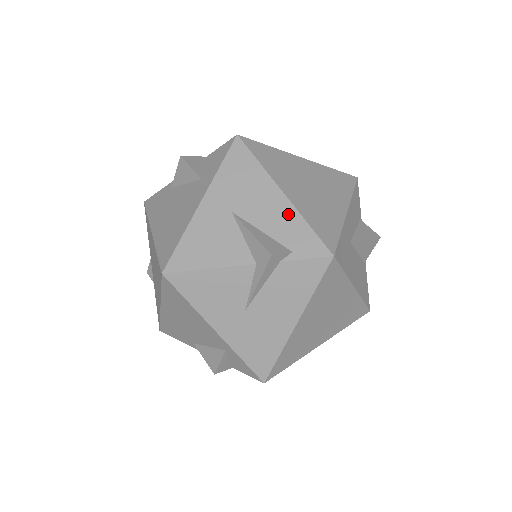
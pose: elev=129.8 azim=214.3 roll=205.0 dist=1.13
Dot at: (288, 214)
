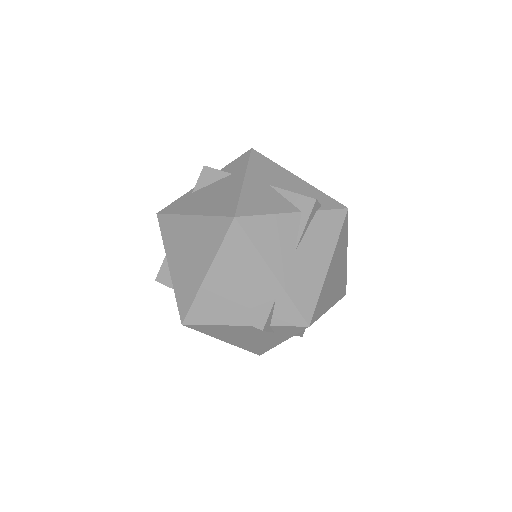
Dot at: (308, 187)
